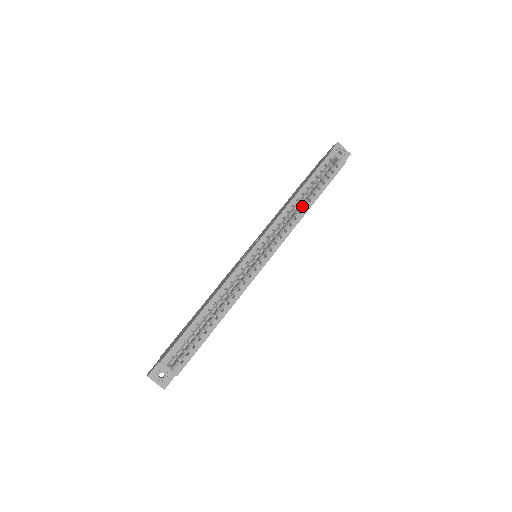
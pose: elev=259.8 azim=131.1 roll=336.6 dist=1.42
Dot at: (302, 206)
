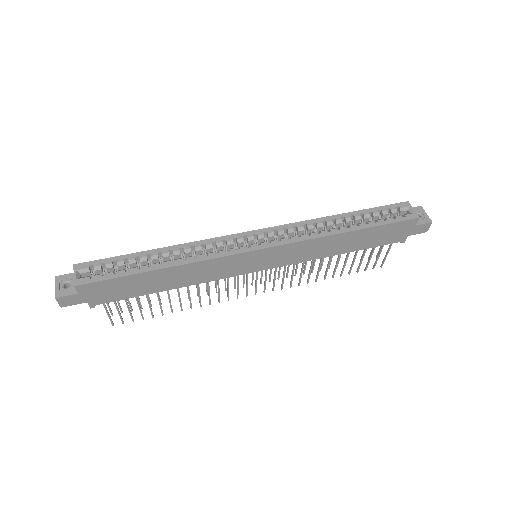
Dot at: (337, 230)
